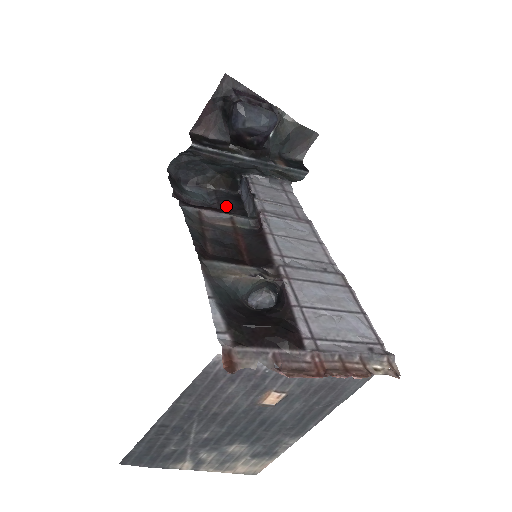
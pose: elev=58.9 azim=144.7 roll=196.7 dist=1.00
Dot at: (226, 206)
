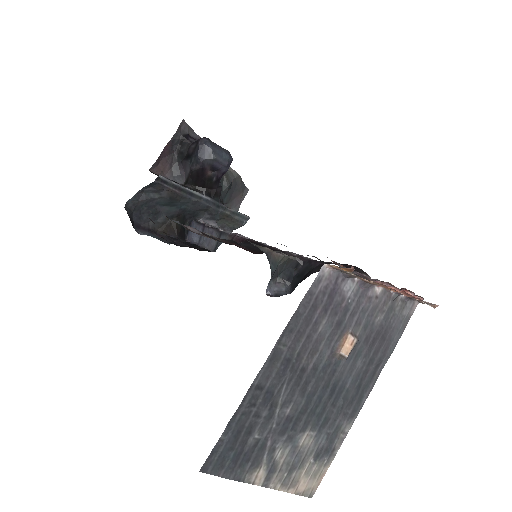
Dot at: (186, 244)
